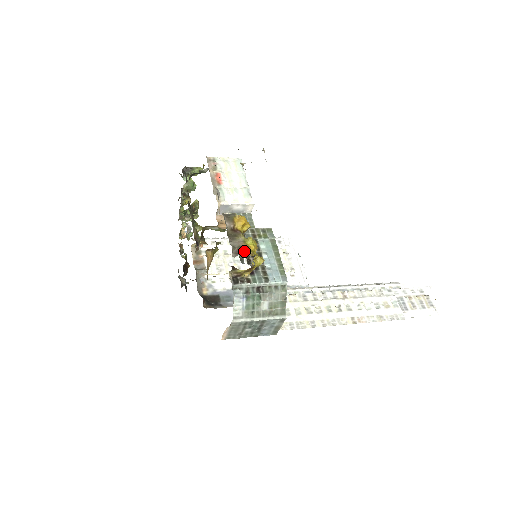
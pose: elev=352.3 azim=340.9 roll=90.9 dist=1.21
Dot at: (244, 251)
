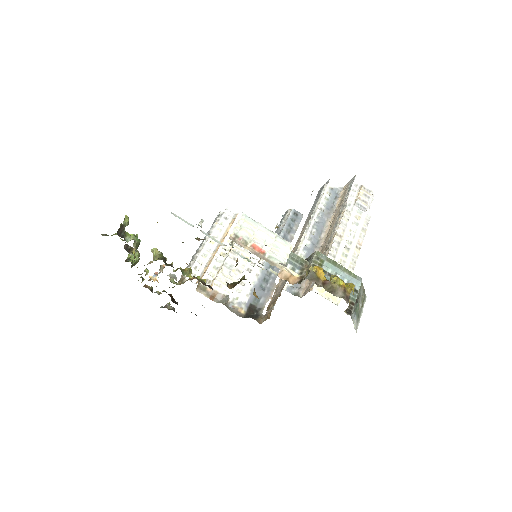
Dot at: (348, 293)
